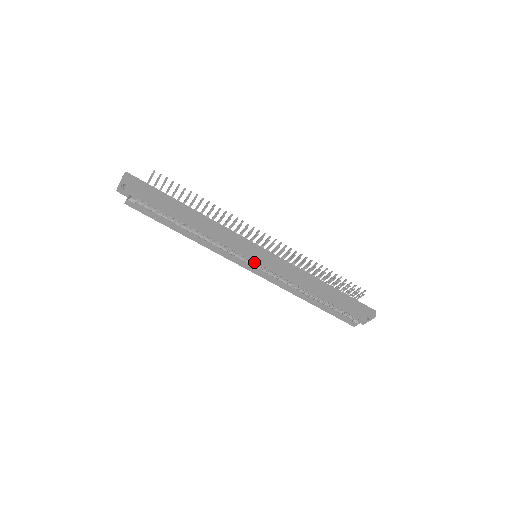
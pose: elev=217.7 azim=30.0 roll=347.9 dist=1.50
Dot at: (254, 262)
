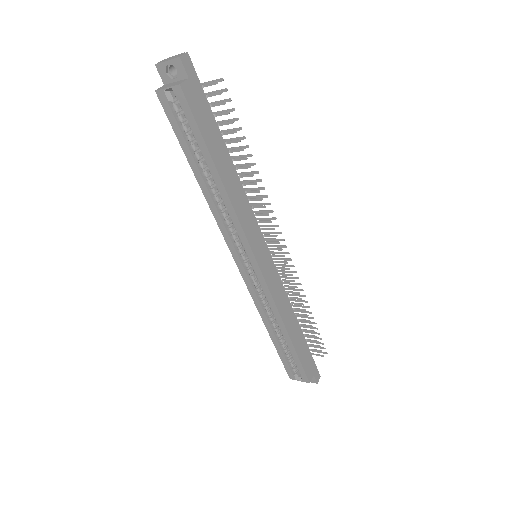
Dot at: (251, 264)
